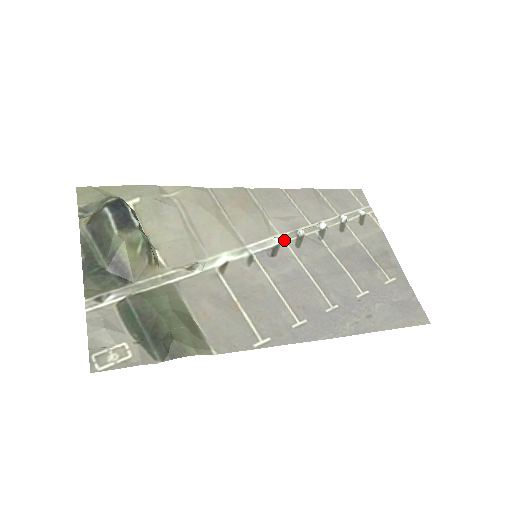
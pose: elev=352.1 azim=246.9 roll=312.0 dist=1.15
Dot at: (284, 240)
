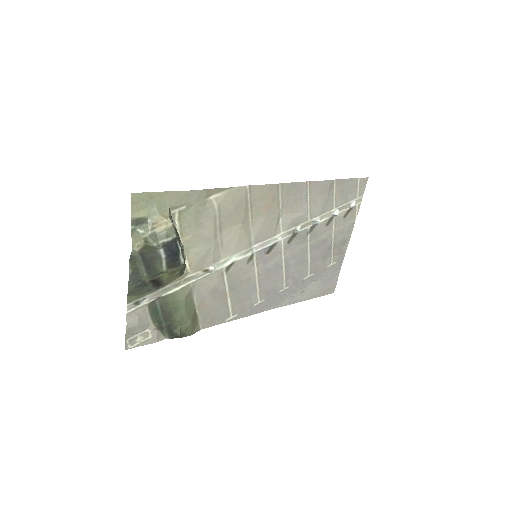
Dot at: (282, 238)
